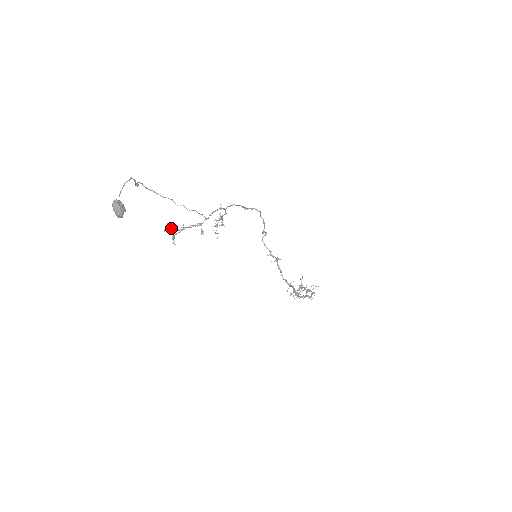
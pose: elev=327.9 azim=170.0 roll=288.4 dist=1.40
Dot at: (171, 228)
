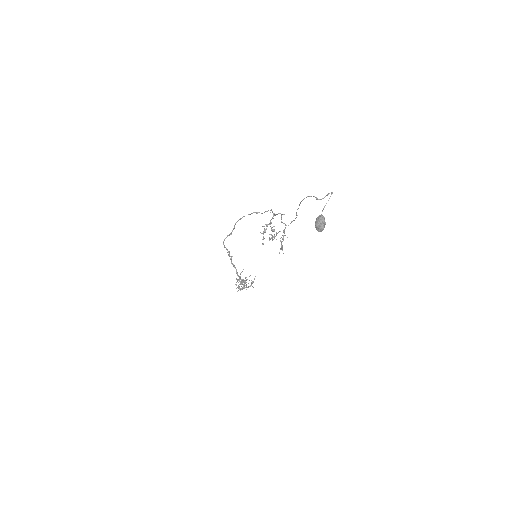
Dot at: occluded
